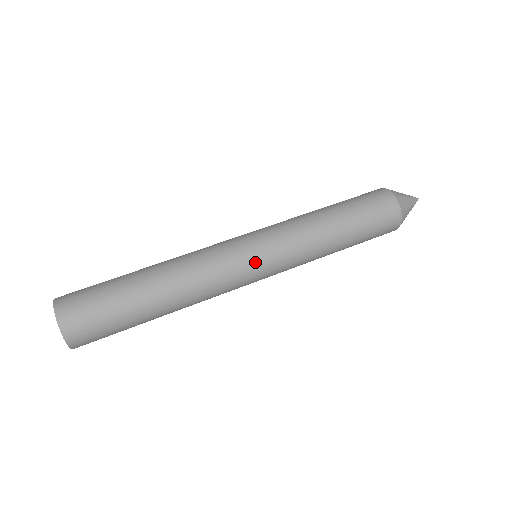
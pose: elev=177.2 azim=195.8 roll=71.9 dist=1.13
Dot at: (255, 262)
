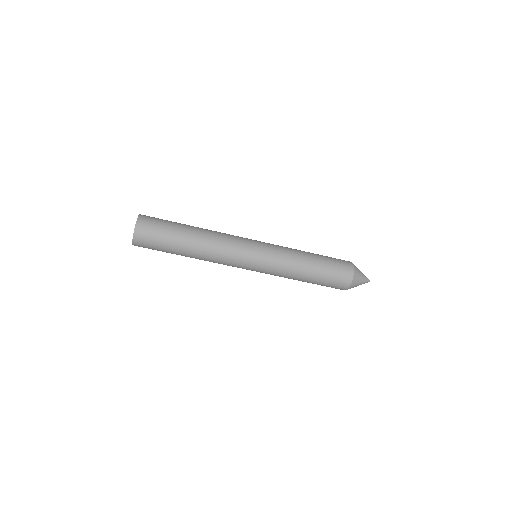
Dot at: (252, 258)
